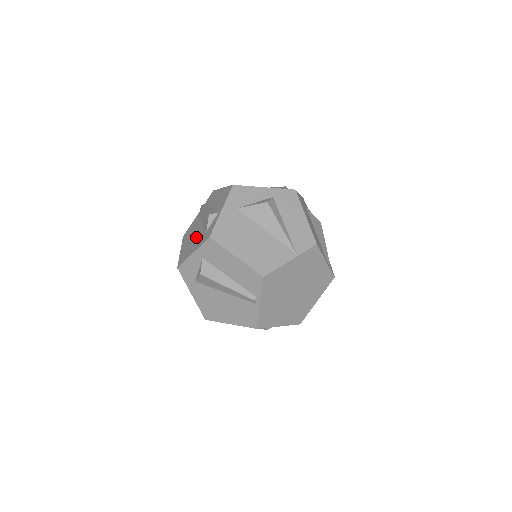
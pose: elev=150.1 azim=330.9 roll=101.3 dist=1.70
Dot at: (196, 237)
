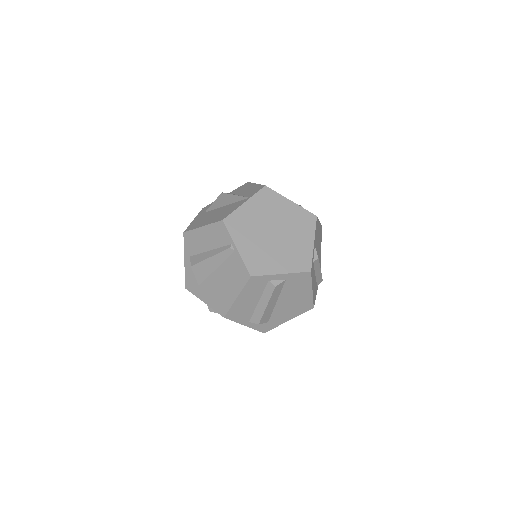
Dot at: occluded
